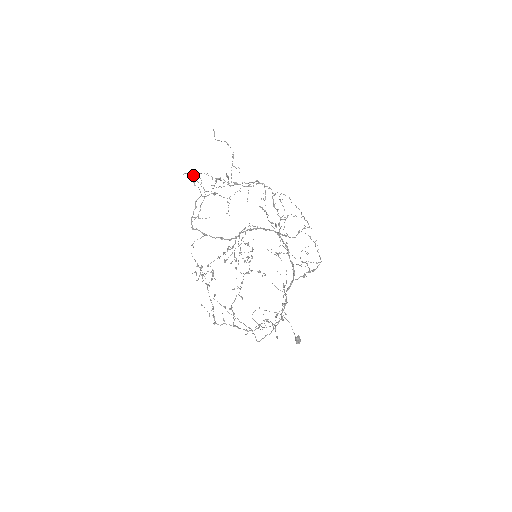
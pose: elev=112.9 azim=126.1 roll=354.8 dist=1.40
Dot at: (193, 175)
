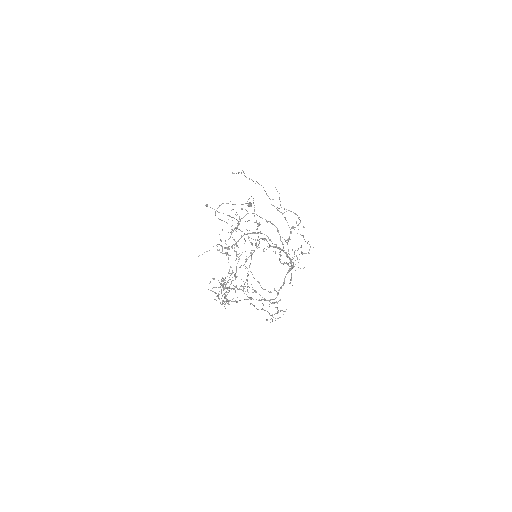
Dot at: (198, 256)
